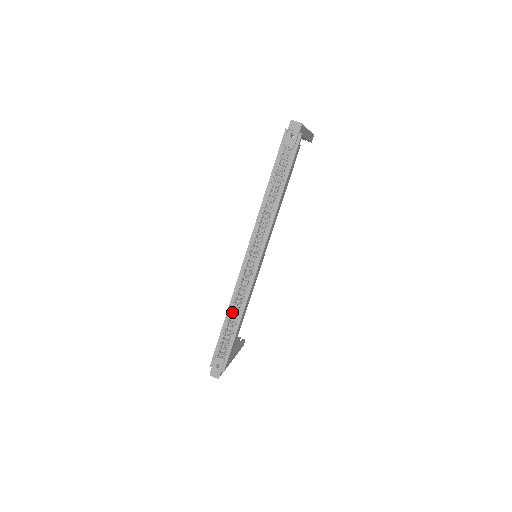
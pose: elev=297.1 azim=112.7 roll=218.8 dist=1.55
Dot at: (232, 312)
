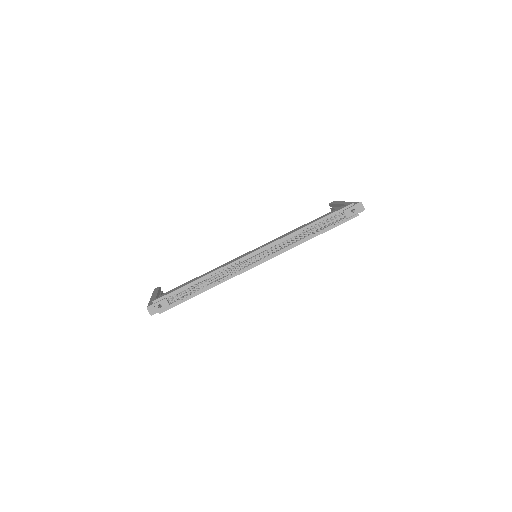
Dot at: (211, 280)
